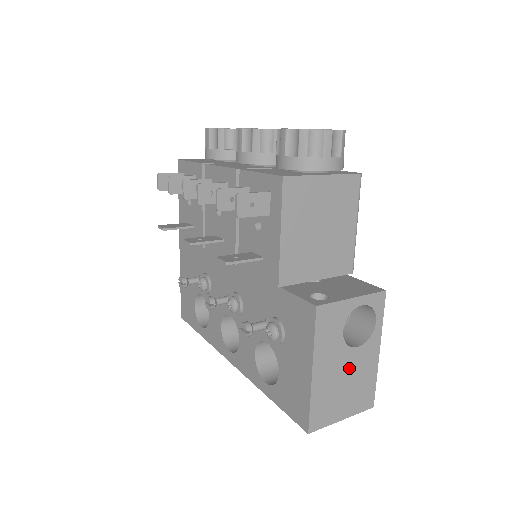
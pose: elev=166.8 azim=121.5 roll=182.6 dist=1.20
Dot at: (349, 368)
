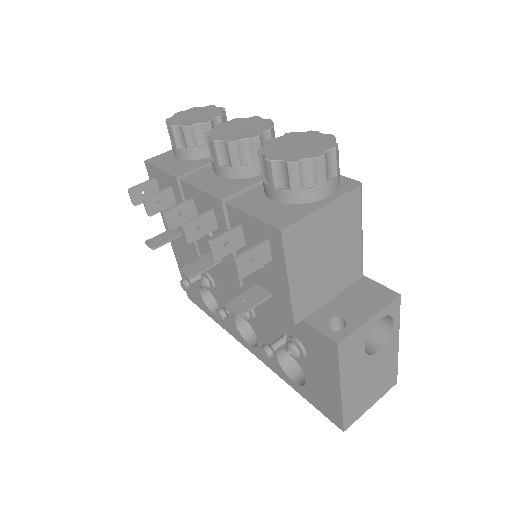
Dot at: (373, 370)
